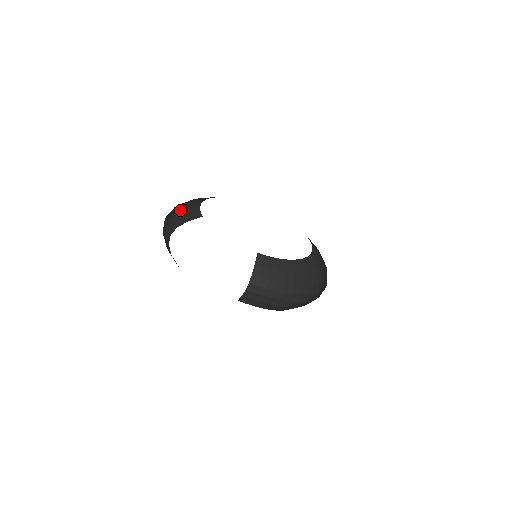
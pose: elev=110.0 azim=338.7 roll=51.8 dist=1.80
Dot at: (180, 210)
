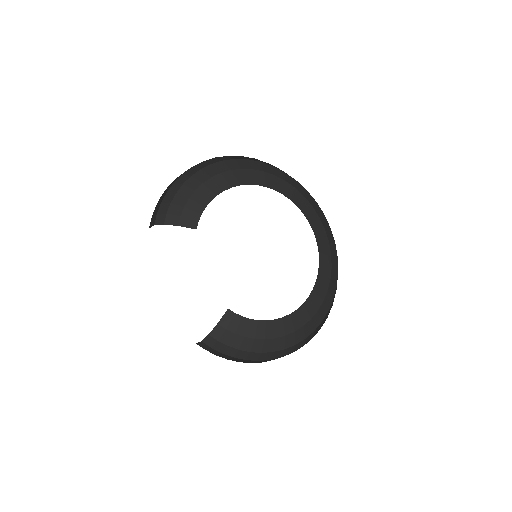
Dot at: (186, 196)
